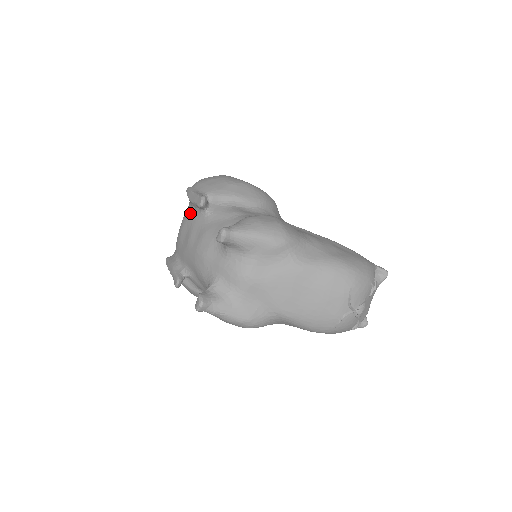
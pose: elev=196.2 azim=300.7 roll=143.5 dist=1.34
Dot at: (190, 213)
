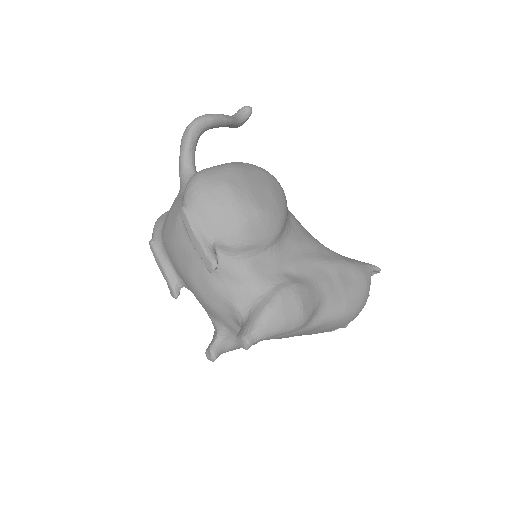
Dot at: (188, 242)
